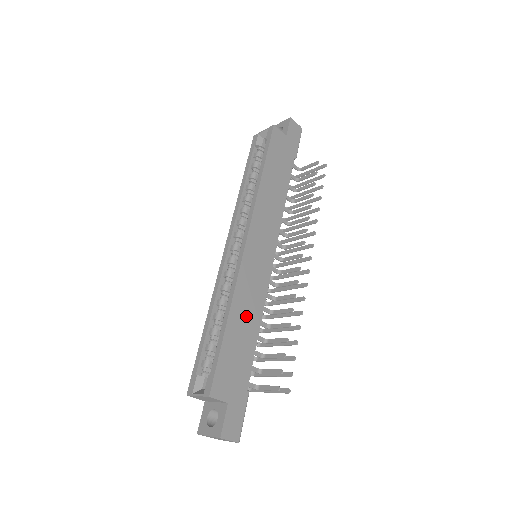
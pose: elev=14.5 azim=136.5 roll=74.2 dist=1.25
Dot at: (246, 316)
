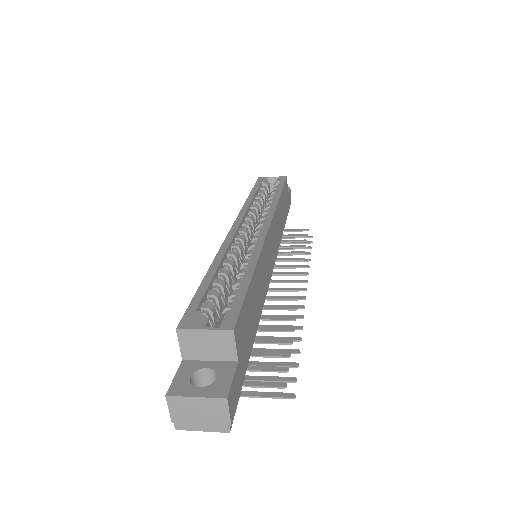
Dot at: (259, 289)
